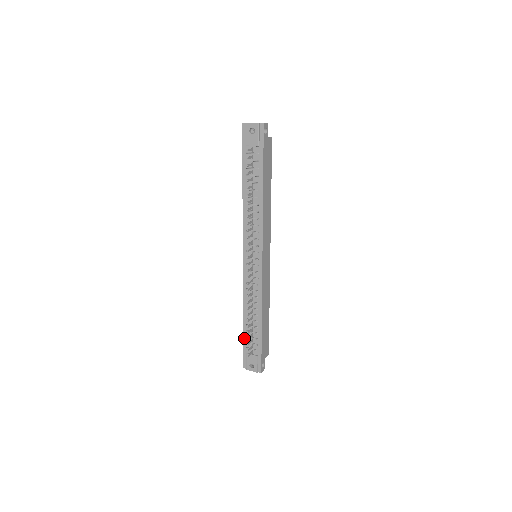
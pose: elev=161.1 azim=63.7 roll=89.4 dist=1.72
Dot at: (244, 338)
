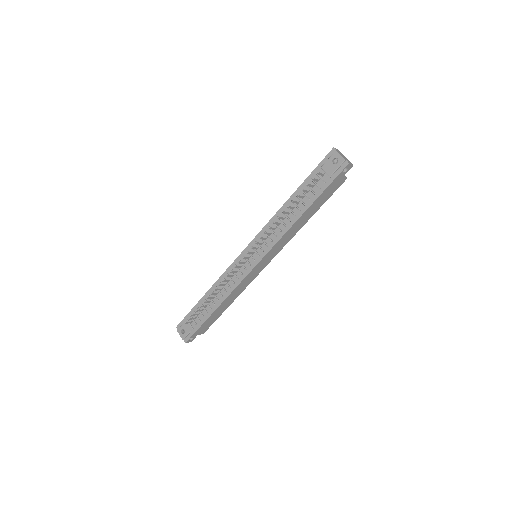
Dot at: (195, 307)
